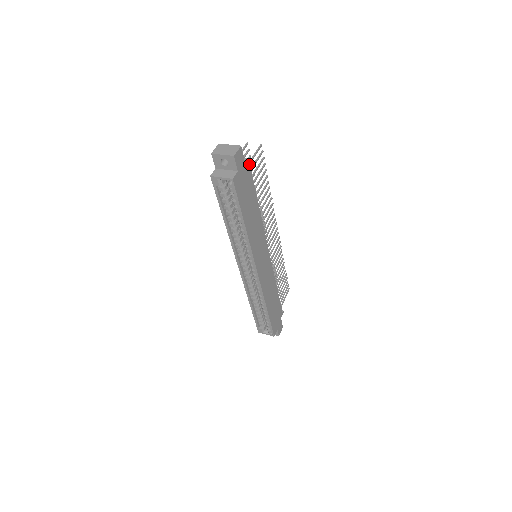
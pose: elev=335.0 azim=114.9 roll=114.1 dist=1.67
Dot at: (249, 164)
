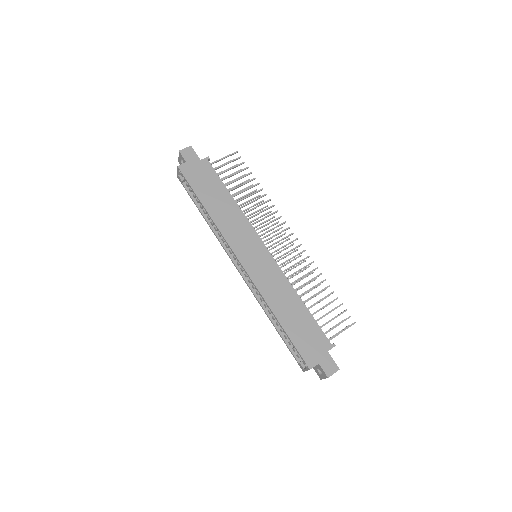
Dot at: (208, 161)
